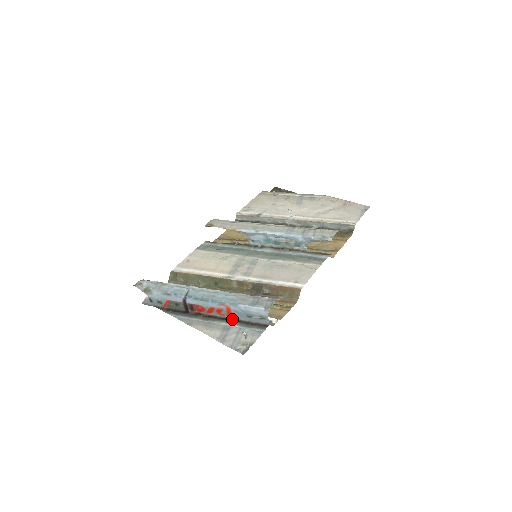
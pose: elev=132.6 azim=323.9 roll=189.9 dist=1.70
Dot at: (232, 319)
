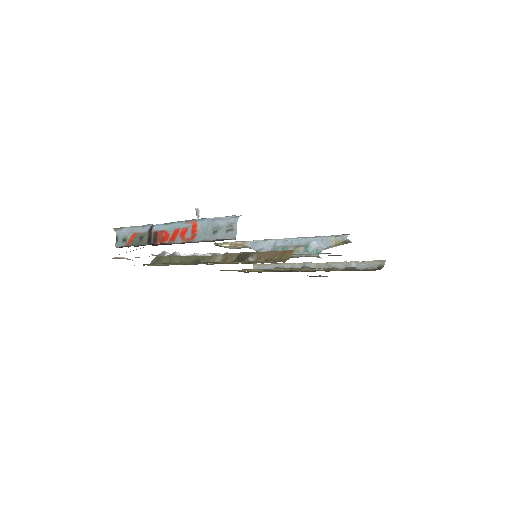
Dot at: (194, 242)
